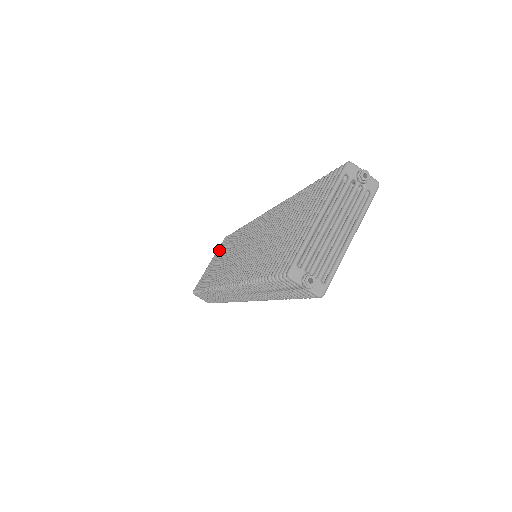
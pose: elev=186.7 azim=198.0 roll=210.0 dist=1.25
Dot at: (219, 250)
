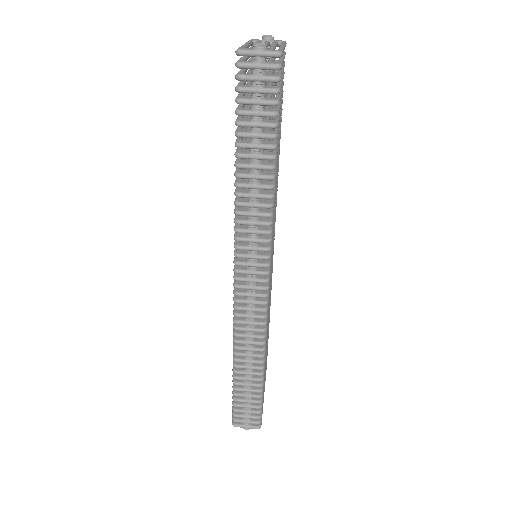
Dot at: occluded
